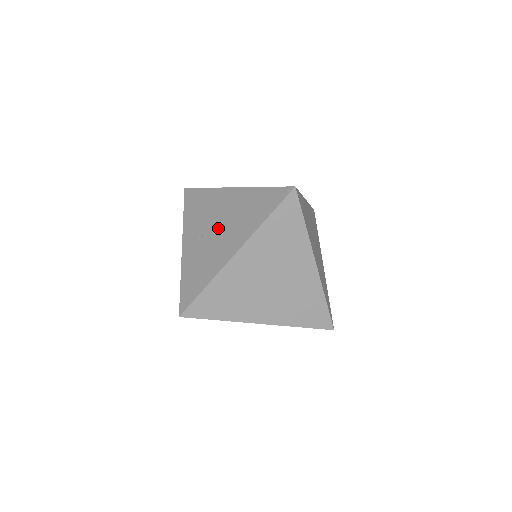
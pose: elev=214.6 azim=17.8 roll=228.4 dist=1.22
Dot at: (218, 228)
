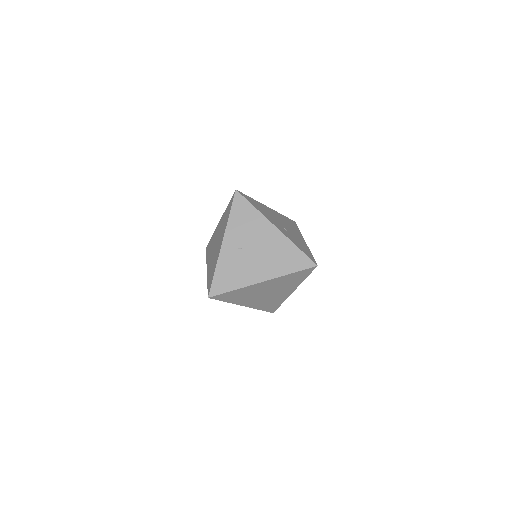
Dot at: (255, 252)
